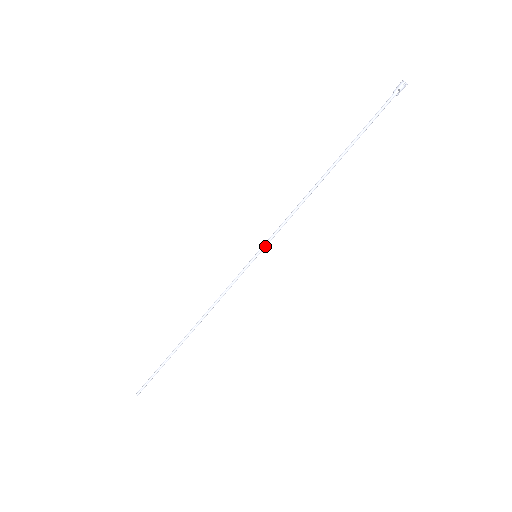
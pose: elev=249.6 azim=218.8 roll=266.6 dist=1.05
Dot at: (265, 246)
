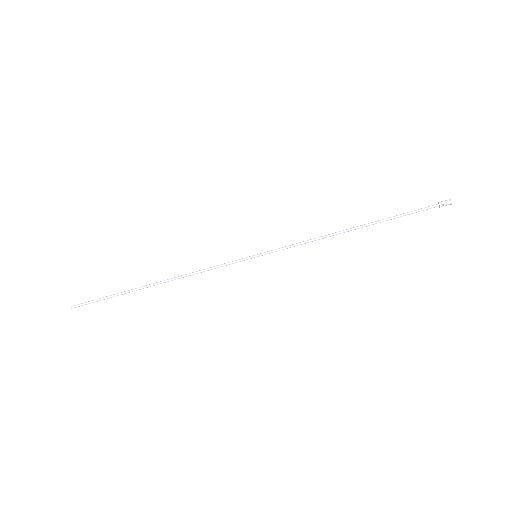
Dot at: (269, 253)
